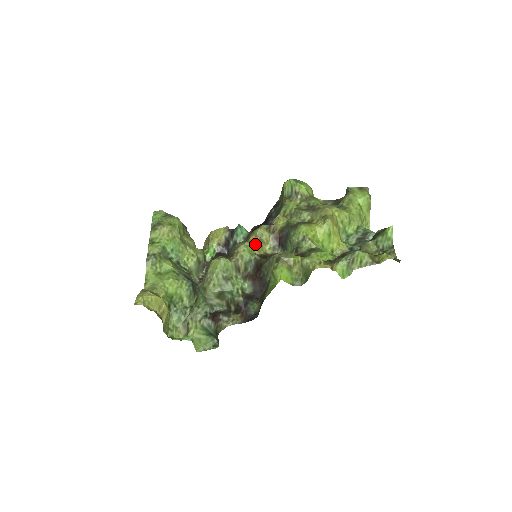
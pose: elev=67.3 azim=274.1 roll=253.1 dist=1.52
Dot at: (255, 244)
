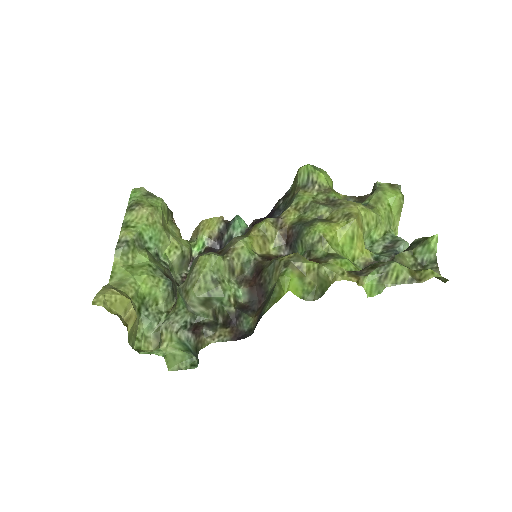
Dot at: (257, 241)
